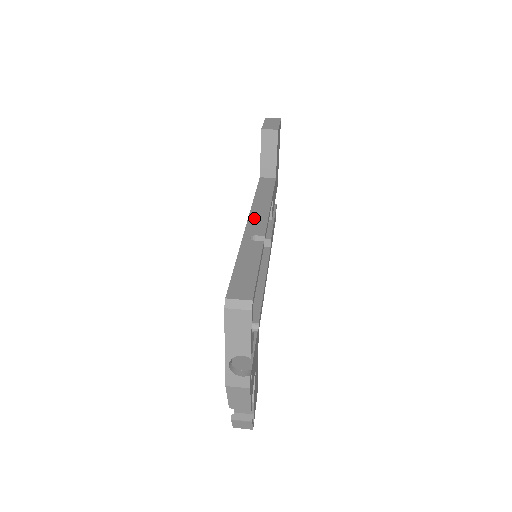
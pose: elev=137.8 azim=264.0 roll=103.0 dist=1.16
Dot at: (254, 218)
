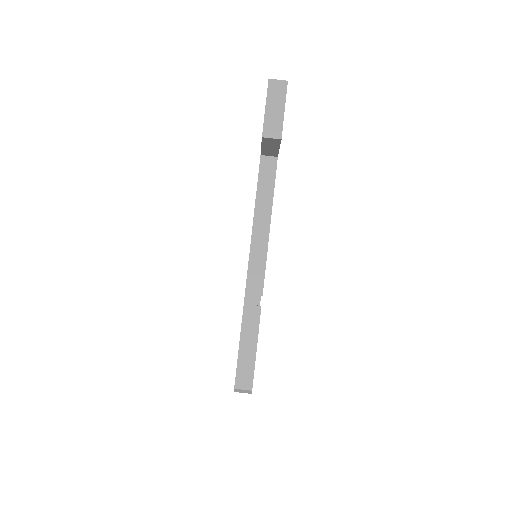
Dot at: (254, 262)
